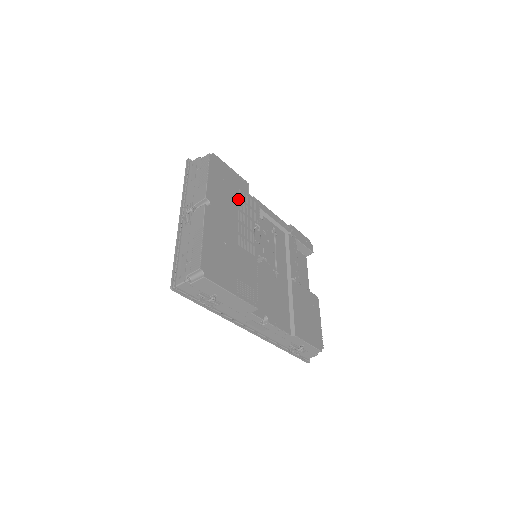
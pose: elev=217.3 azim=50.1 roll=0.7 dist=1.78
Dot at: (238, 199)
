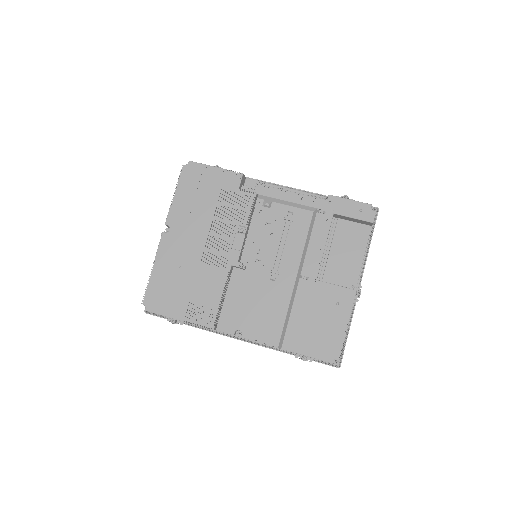
Dot at: (216, 205)
